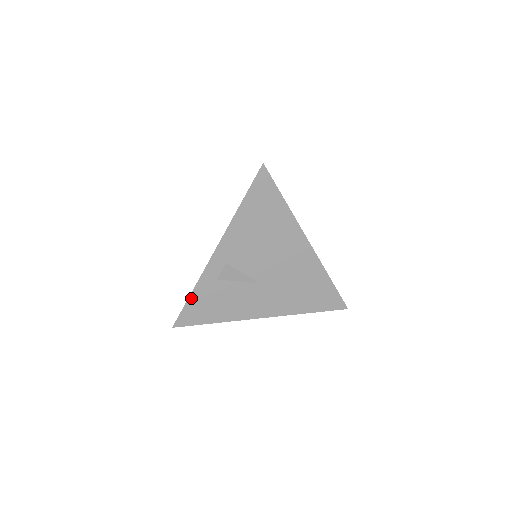
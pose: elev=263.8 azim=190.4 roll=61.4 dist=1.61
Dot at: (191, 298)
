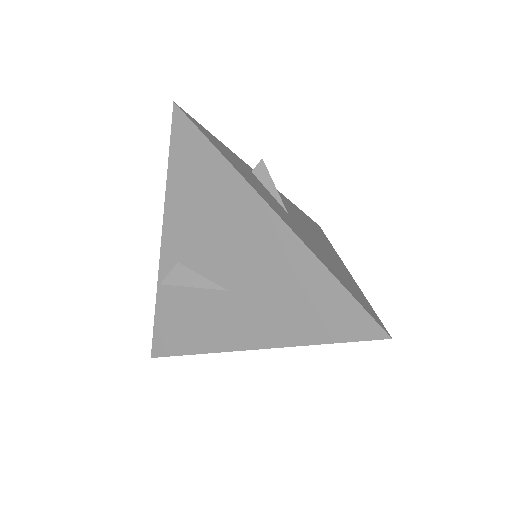
Dot at: (157, 316)
